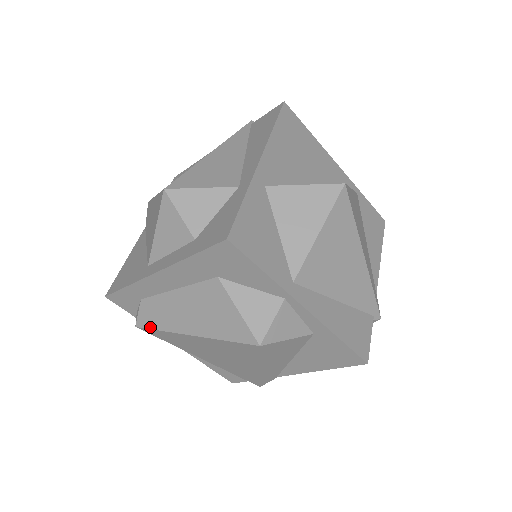
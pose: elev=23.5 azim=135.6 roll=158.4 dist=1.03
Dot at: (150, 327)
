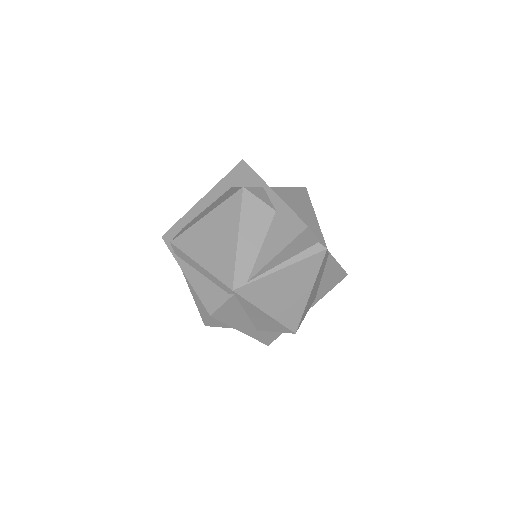
Dot at: (181, 234)
